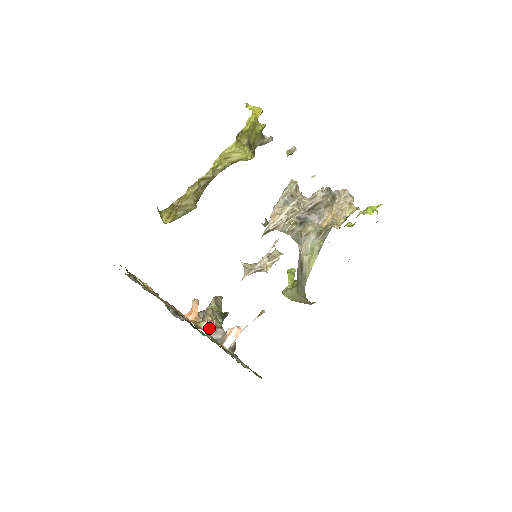
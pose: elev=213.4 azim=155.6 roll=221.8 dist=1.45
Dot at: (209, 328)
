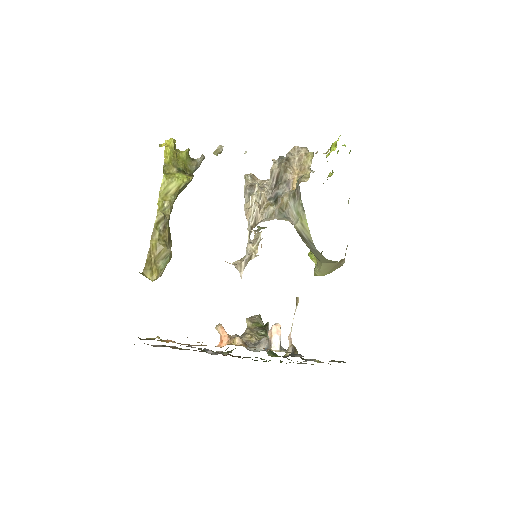
Dot at: (252, 344)
